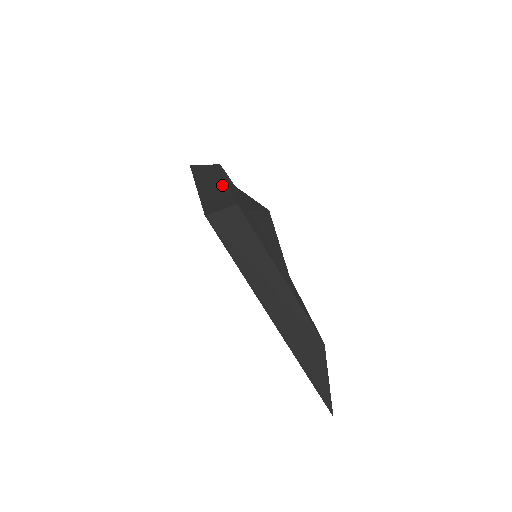
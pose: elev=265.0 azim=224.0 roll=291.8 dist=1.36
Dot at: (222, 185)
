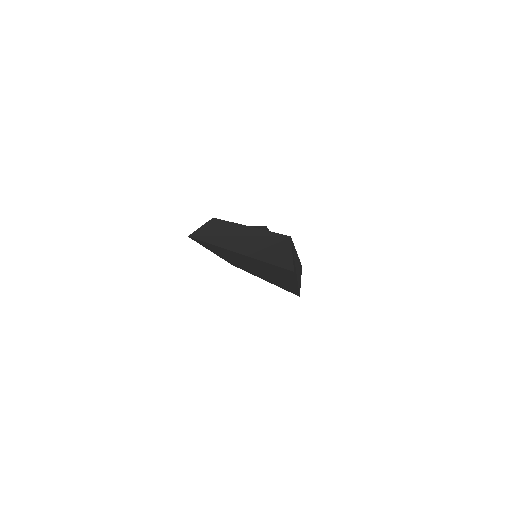
Dot at: occluded
